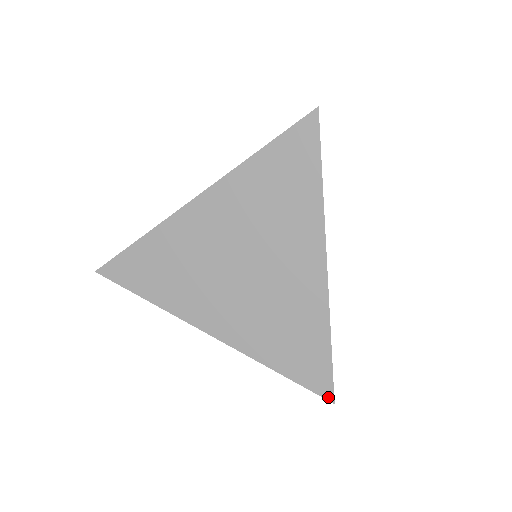
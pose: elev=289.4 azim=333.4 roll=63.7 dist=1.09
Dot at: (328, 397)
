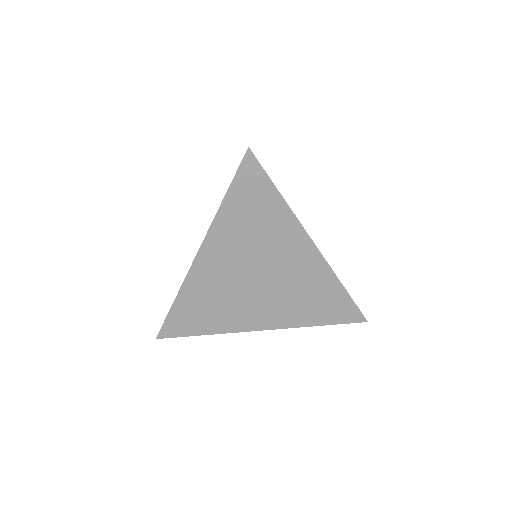
Dot at: (361, 321)
